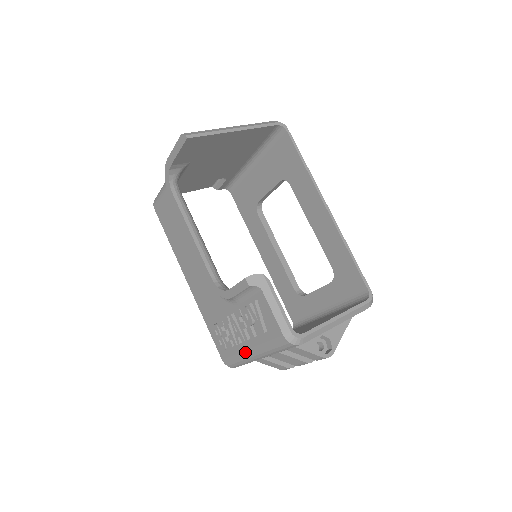
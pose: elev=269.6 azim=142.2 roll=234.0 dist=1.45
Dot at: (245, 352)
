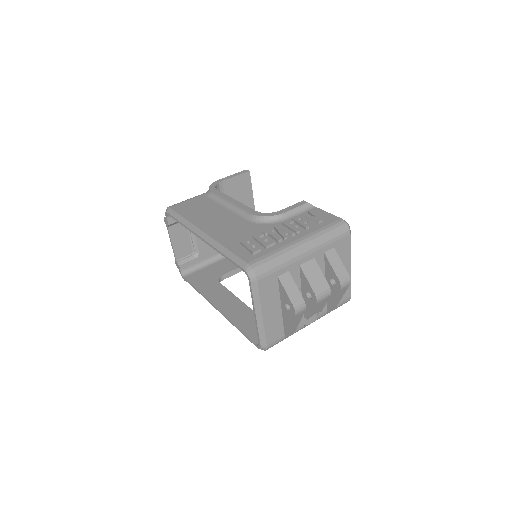
Dot at: (291, 243)
